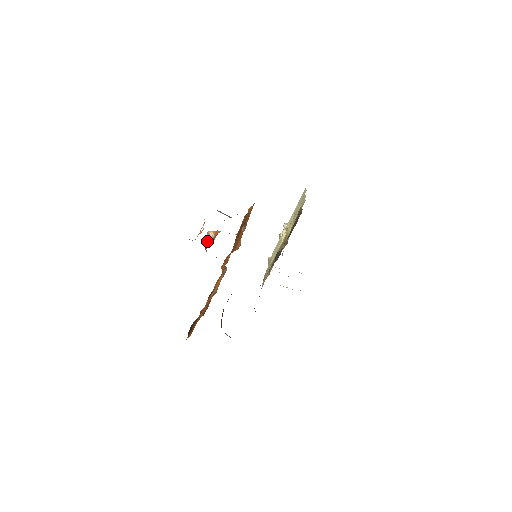
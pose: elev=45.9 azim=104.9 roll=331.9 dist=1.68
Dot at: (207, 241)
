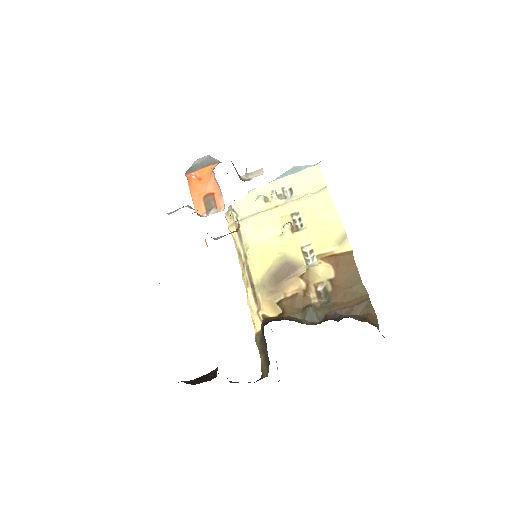
Dot at: occluded
